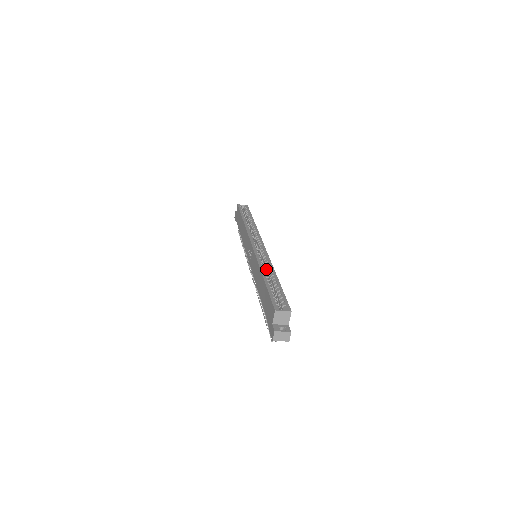
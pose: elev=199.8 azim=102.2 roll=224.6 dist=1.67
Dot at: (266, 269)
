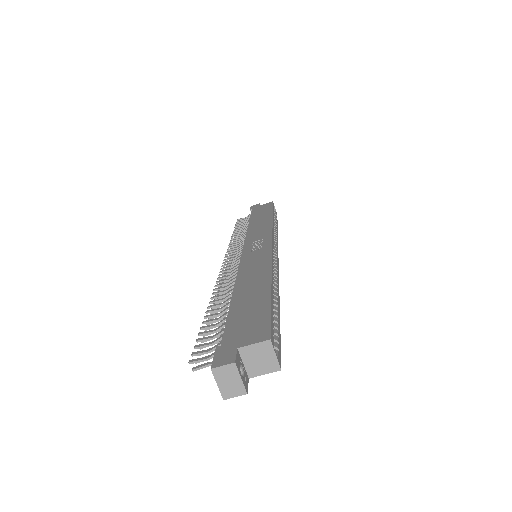
Dot at: occluded
